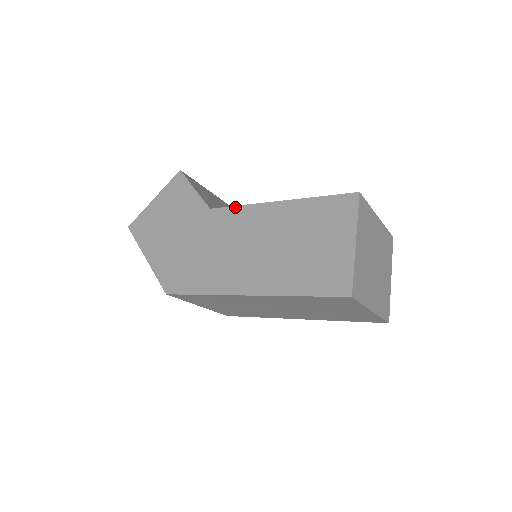
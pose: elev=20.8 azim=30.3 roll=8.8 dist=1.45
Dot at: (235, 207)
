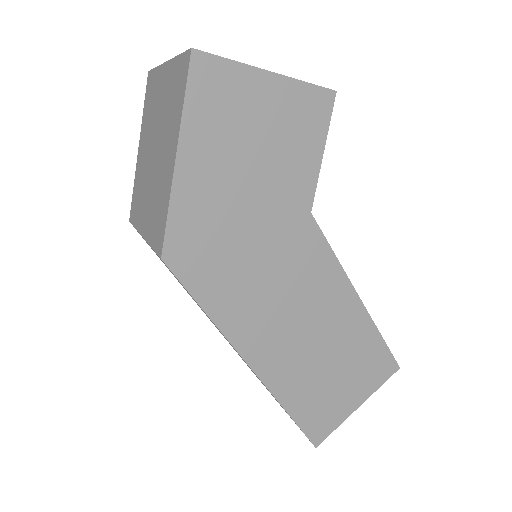
Dot at: (331, 251)
